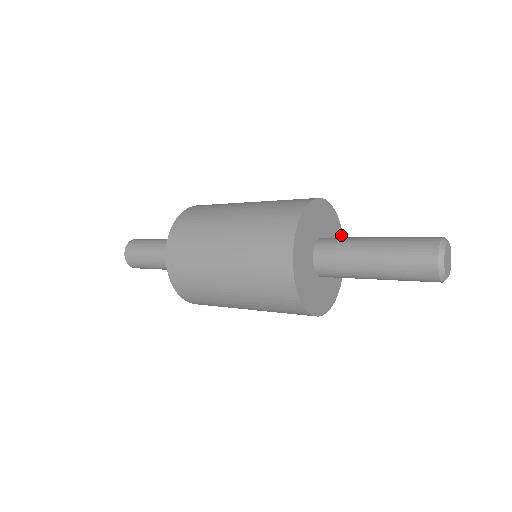
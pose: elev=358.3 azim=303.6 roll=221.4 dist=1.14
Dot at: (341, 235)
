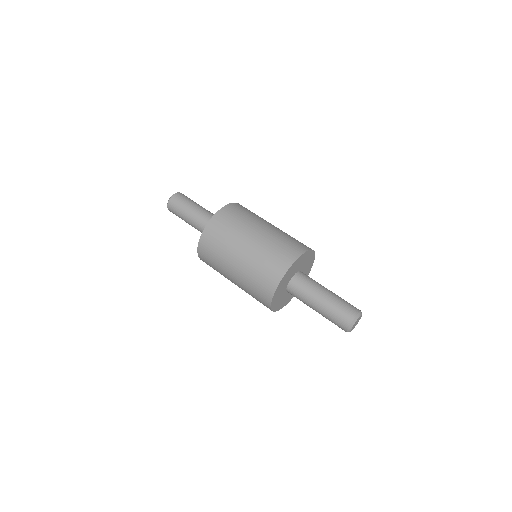
Dot at: (309, 252)
